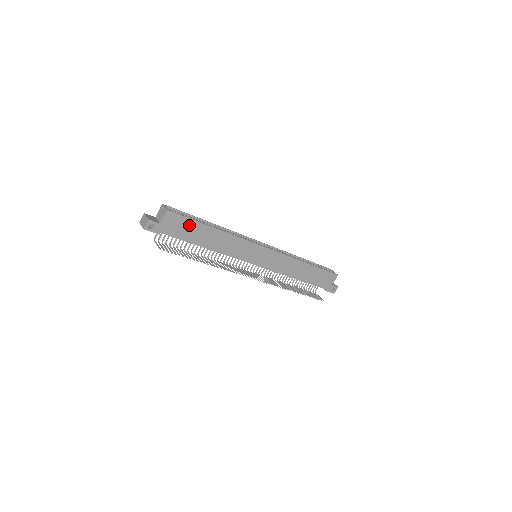
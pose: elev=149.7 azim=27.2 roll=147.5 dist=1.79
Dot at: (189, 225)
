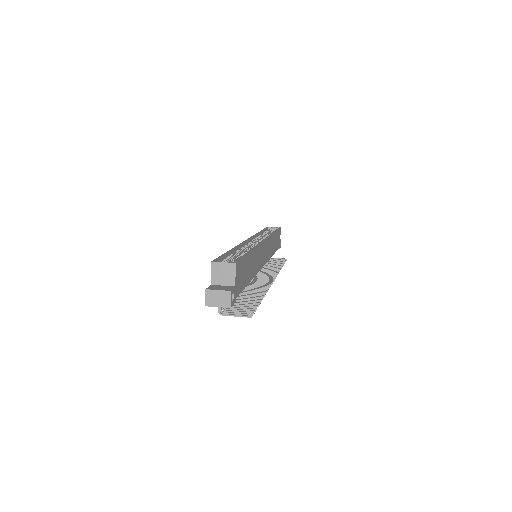
Dot at: (244, 266)
